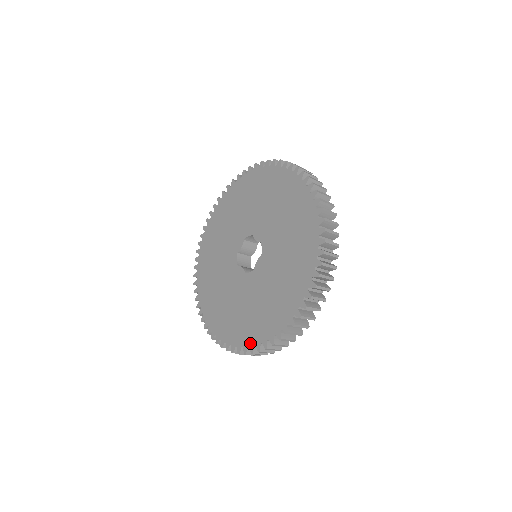
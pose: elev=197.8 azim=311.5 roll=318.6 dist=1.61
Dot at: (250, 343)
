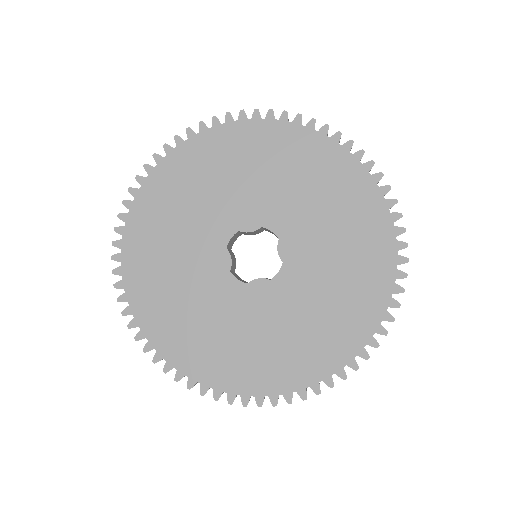
Dot at: (364, 339)
